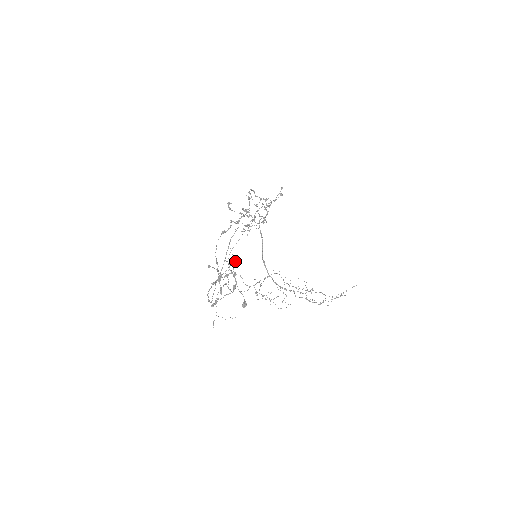
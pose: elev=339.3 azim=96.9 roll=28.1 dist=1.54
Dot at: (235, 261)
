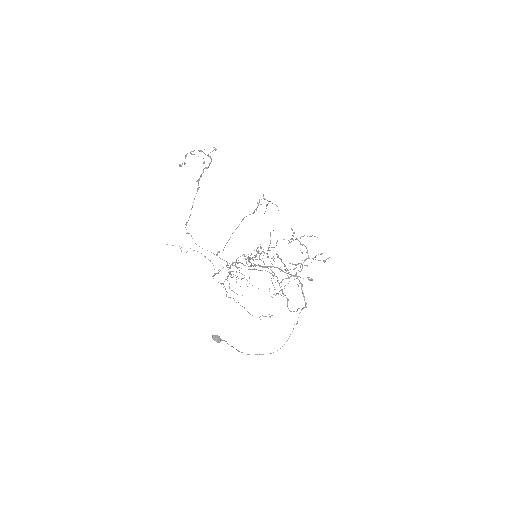
Dot at: (216, 149)
